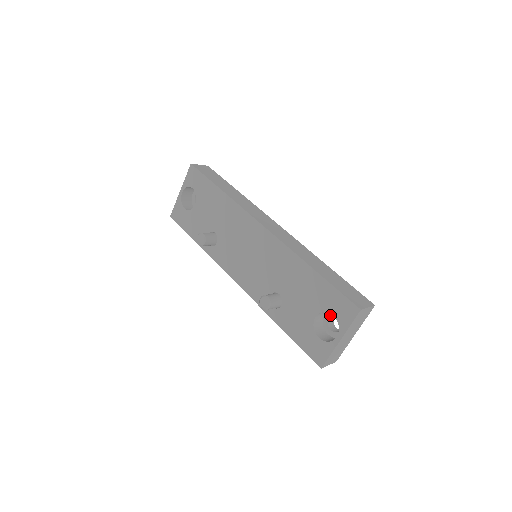
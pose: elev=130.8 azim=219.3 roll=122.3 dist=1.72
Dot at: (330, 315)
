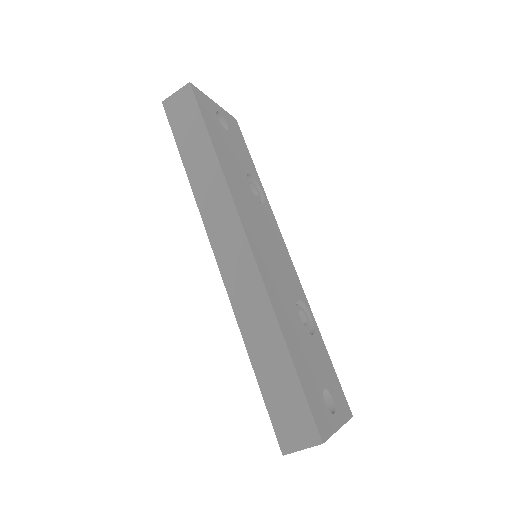
Dot at: occluded
